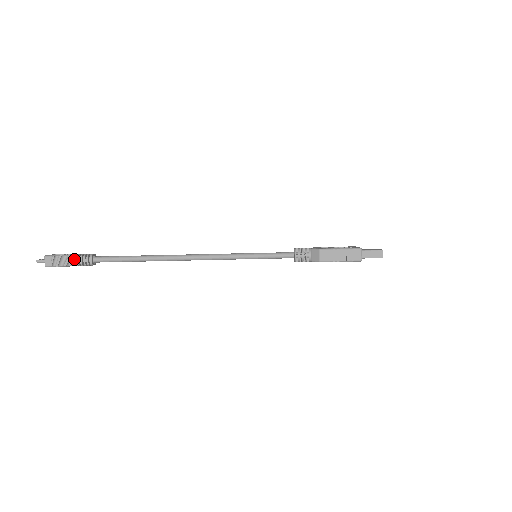
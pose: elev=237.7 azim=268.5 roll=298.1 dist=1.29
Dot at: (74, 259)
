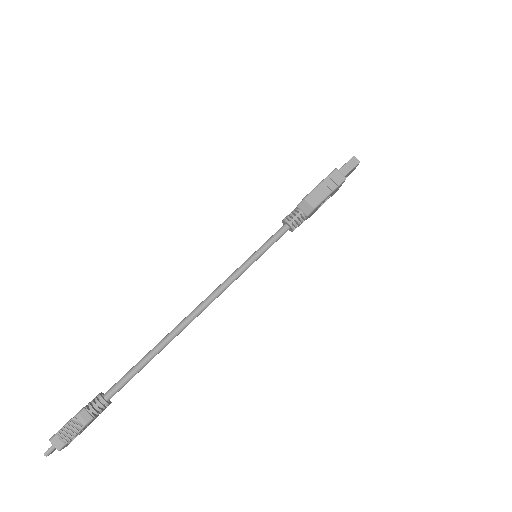
Dot at: (84, 414)
